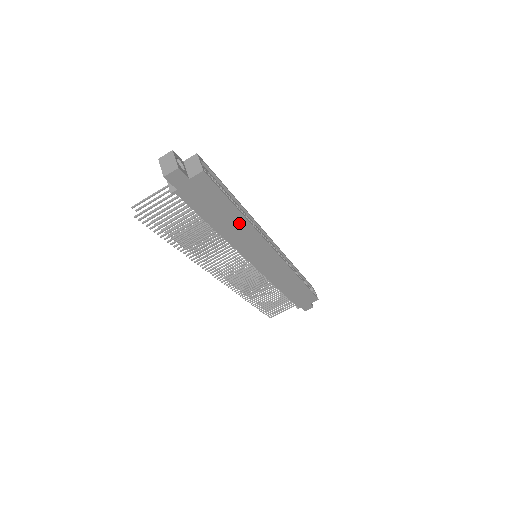
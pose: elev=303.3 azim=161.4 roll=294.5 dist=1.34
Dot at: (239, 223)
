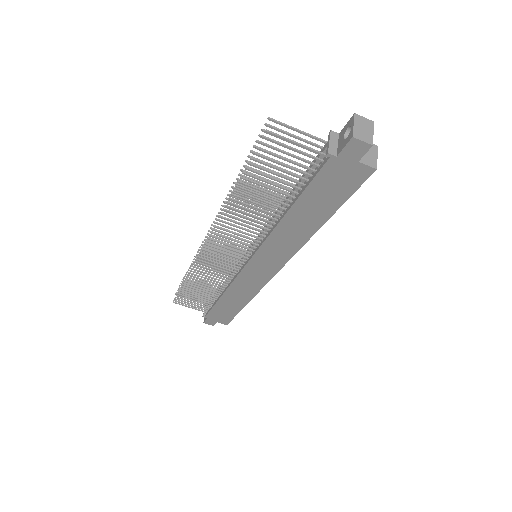
Dot at: (307, 228)
